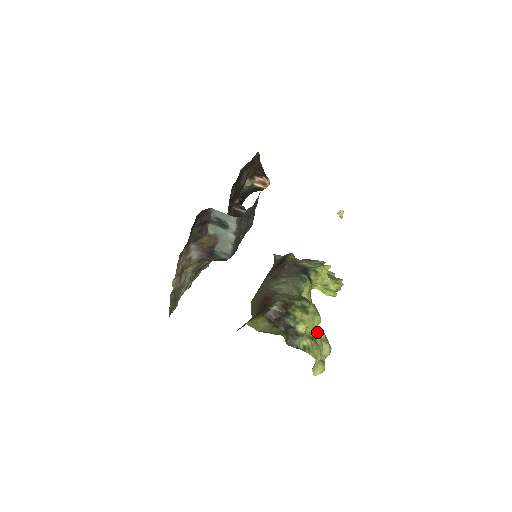
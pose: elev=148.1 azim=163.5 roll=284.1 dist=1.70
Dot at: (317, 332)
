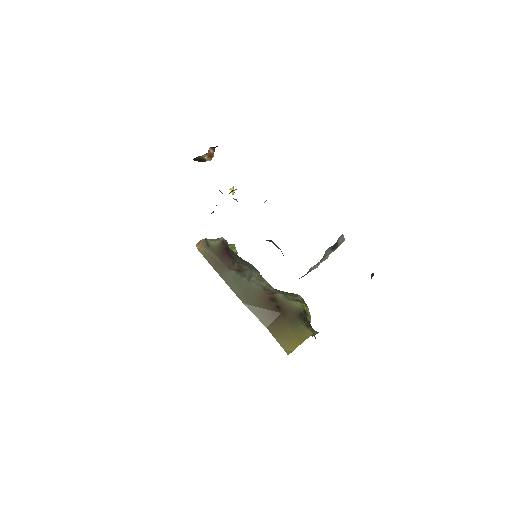
Dot at: occluded
